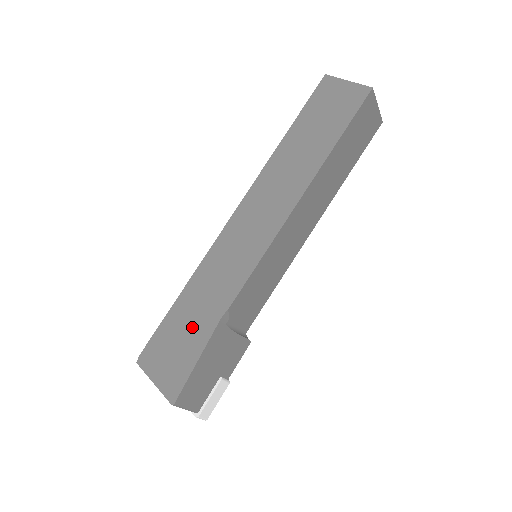
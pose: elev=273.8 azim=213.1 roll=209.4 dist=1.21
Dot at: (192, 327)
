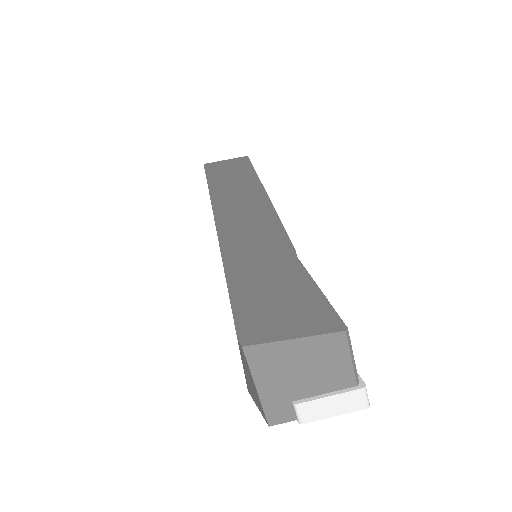
Dot at: (275, 279)
